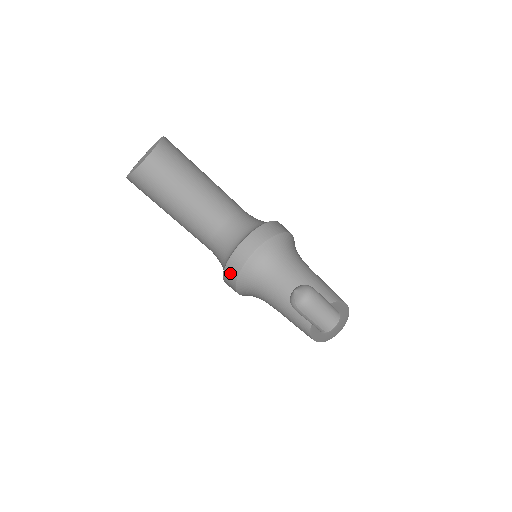
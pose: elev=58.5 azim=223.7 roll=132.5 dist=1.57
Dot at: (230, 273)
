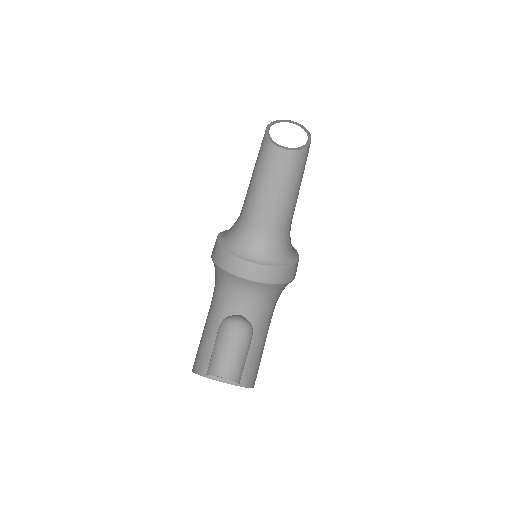
Dot at: (233, 264)
